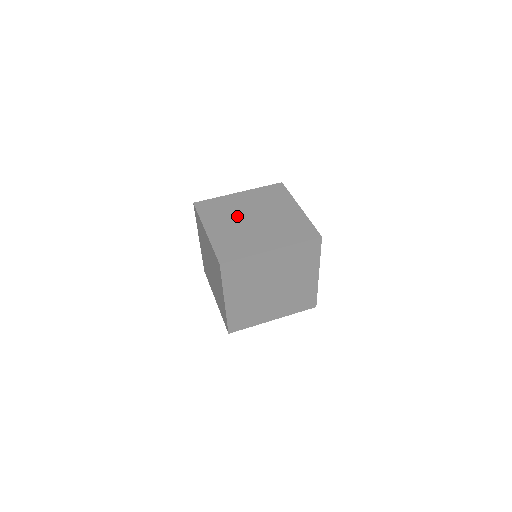
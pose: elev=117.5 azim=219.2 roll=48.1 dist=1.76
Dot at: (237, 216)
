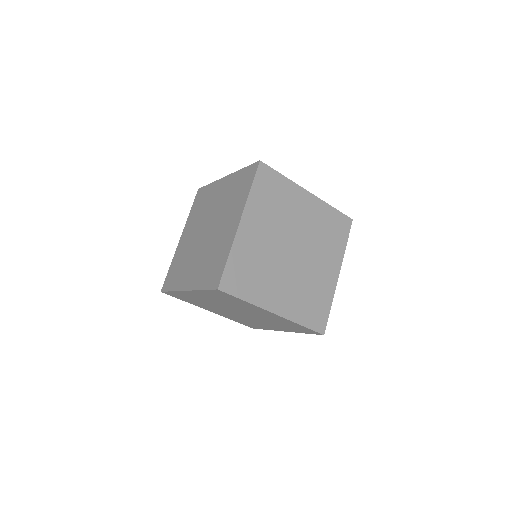
Dot at: occluded
